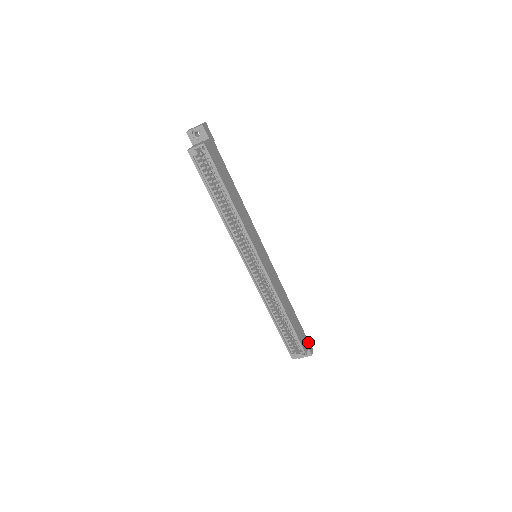
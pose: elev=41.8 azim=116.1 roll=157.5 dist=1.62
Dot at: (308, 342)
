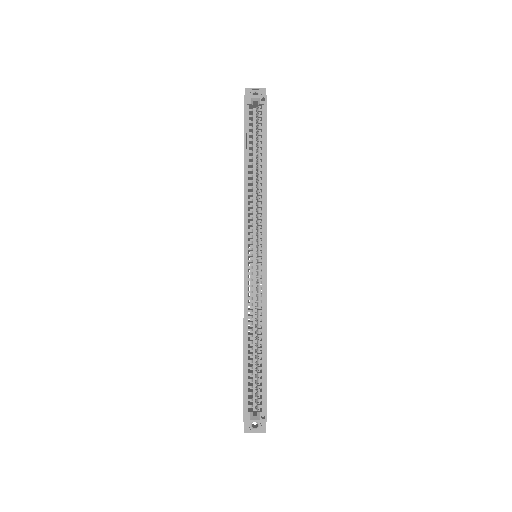
Dot at: occluded
